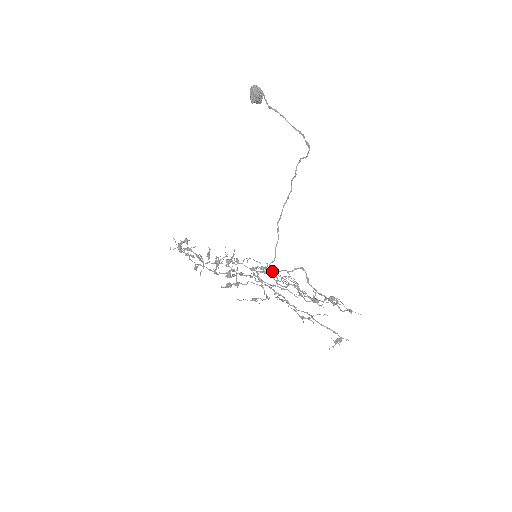
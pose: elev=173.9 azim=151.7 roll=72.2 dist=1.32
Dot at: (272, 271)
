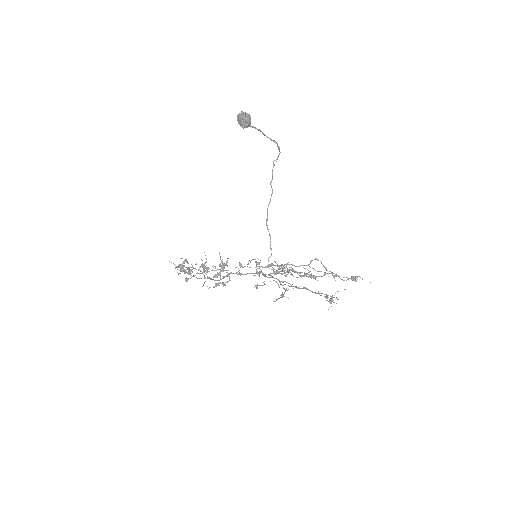
Dot at: (273, 264)
